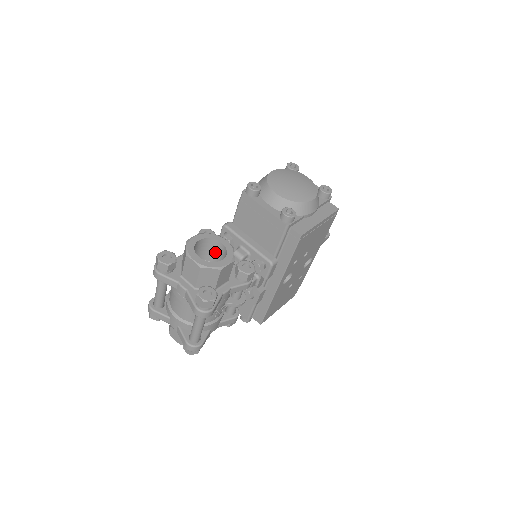
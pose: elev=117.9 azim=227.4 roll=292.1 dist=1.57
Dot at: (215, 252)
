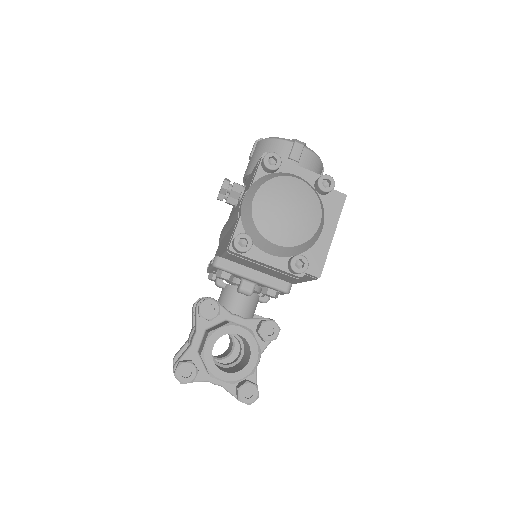
Dot at: occluded
